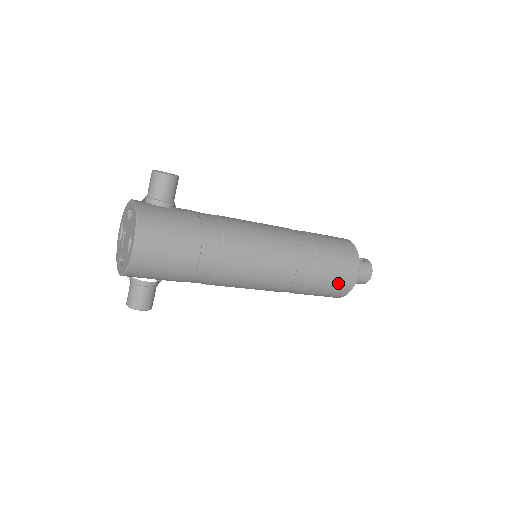
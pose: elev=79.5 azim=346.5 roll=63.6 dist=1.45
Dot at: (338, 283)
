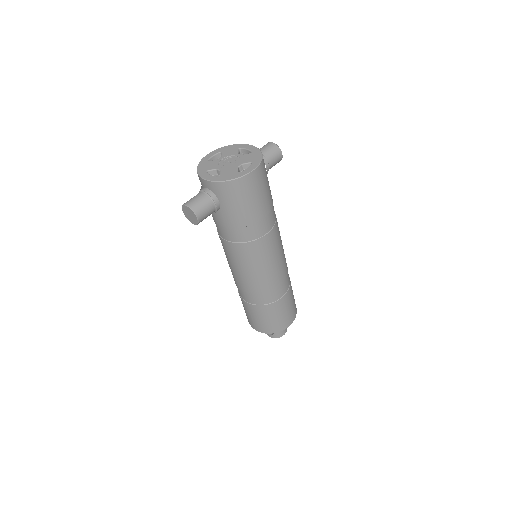
Dot at: (282, 318)
